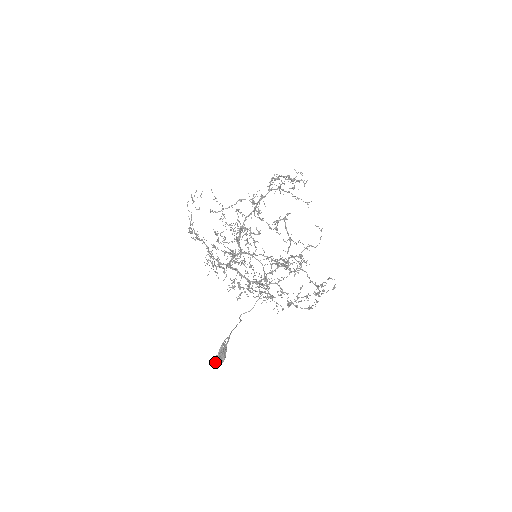
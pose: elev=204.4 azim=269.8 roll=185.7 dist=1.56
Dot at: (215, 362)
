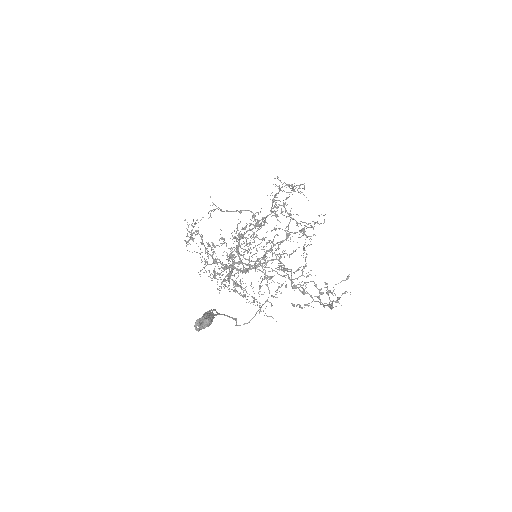
Dot at: (197, 325)
